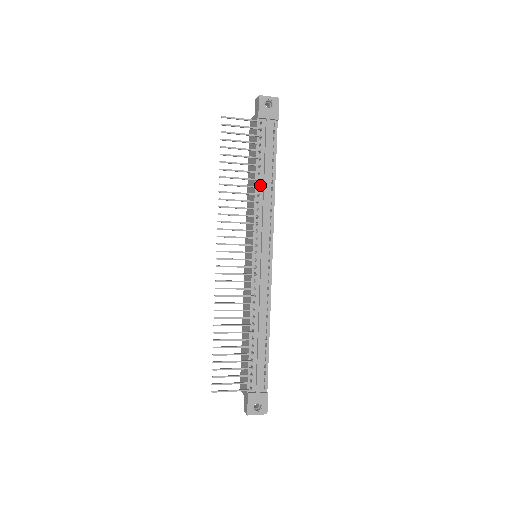
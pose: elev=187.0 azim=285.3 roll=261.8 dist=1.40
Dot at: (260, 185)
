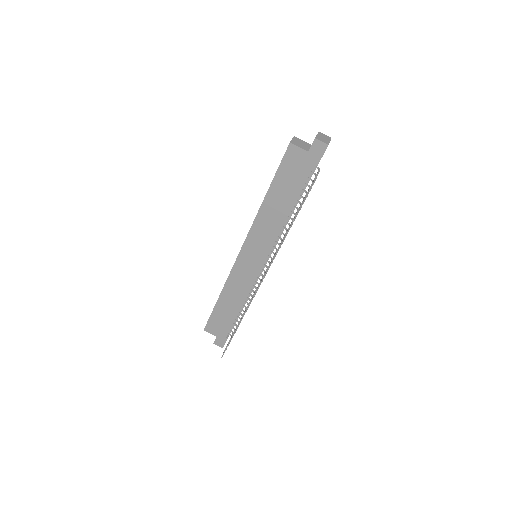
Dot at: (290, 214)
